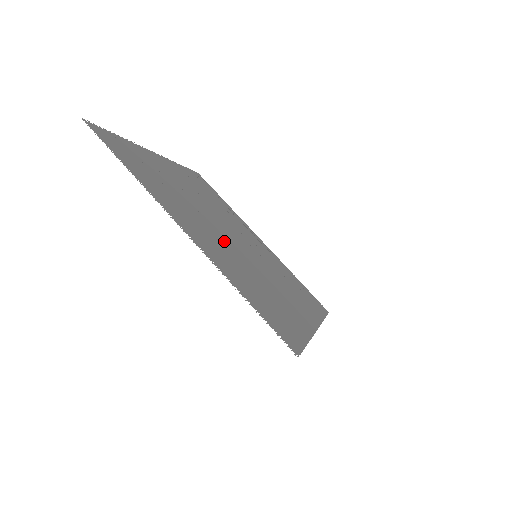
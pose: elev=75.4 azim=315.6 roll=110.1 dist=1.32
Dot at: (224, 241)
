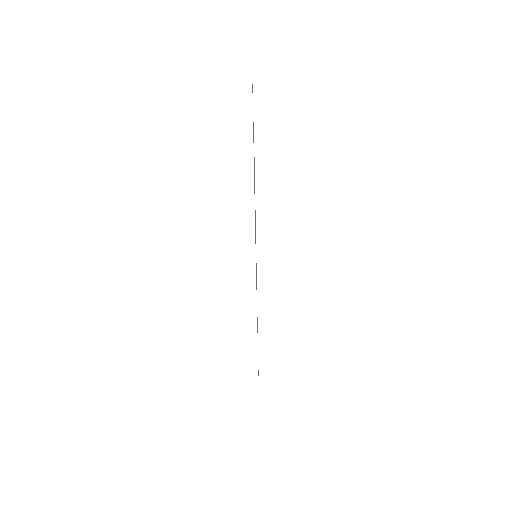
Dot at: occluded
